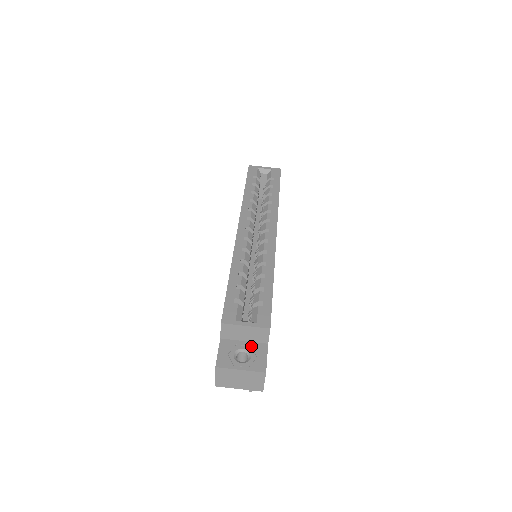
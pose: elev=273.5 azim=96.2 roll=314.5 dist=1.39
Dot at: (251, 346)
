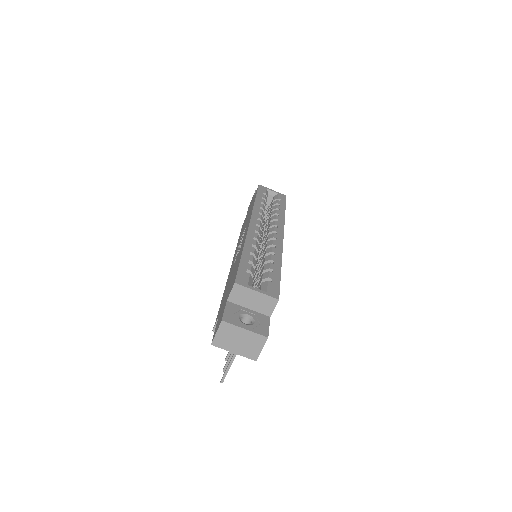
Dot at: (255, 314)
